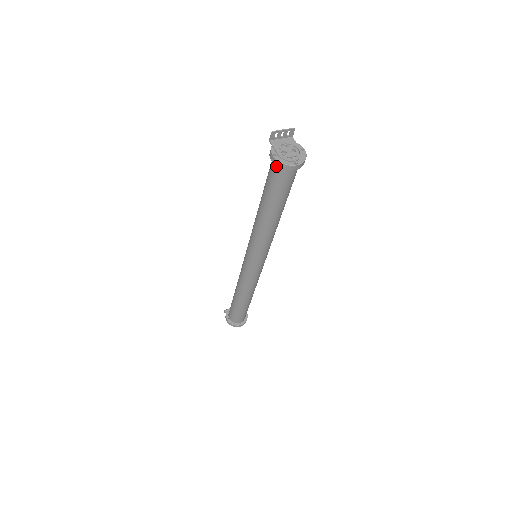
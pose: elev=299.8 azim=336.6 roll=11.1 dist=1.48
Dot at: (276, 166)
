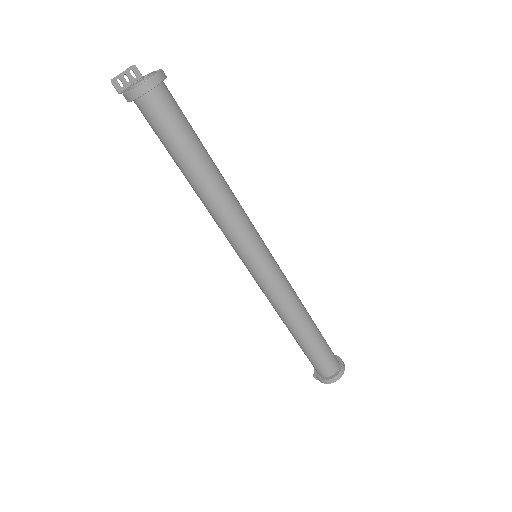
Dot at: (141, 103)
